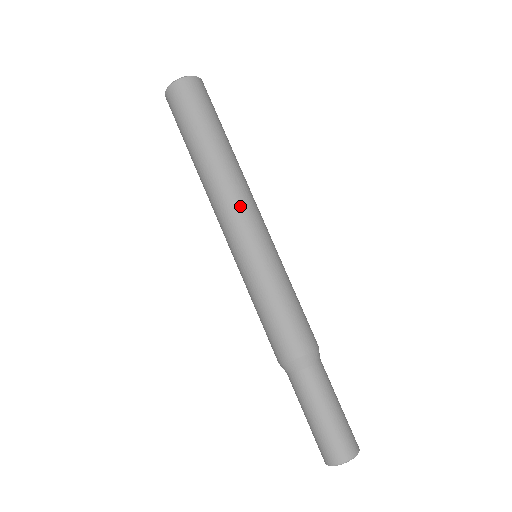
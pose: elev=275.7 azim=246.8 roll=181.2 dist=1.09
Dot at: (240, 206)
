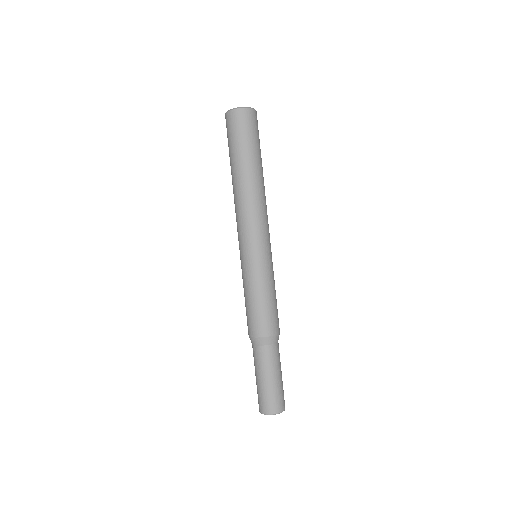
Dot at: (257, 218)
